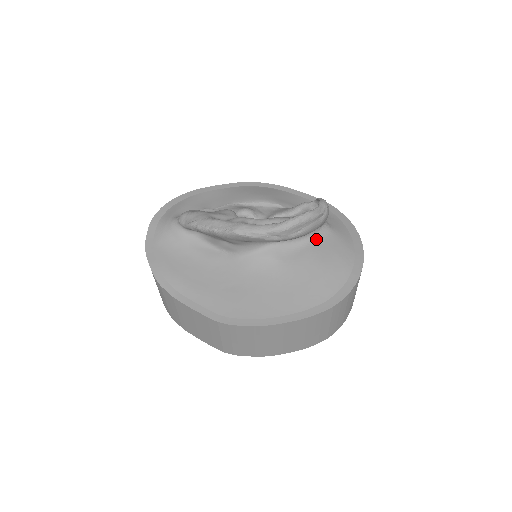
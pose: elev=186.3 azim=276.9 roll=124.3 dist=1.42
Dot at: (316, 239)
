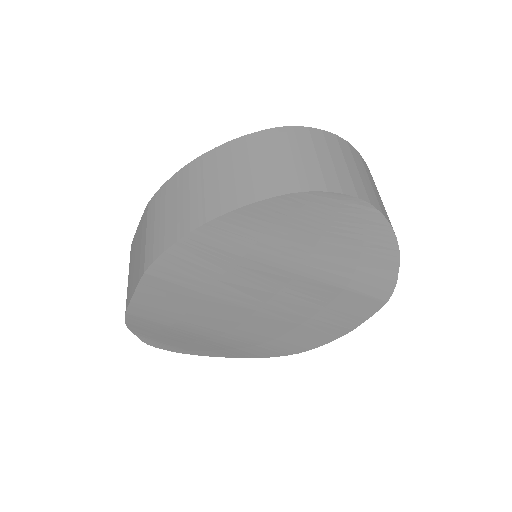
Dot at: occluded
